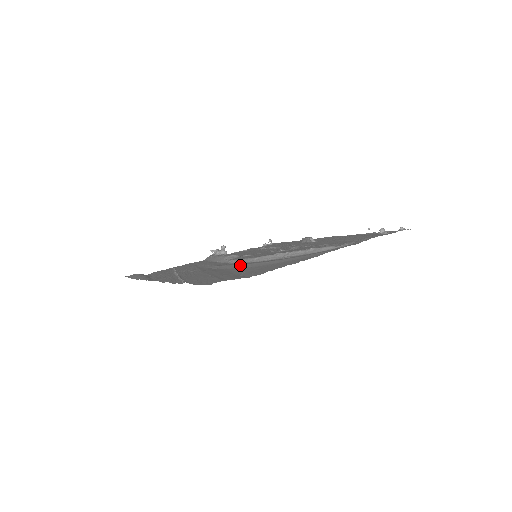
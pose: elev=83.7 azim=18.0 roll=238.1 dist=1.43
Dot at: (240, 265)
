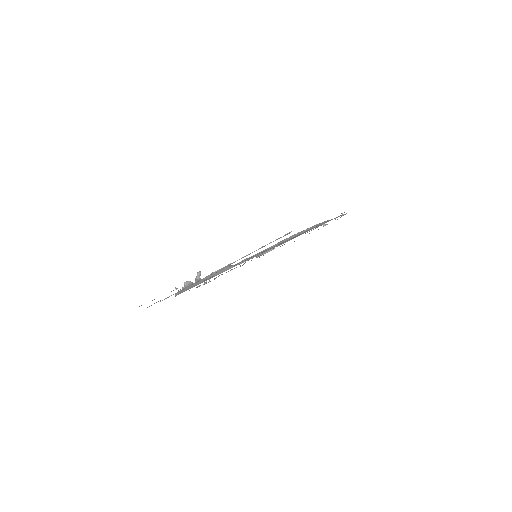
Dot at: (276, 245)
